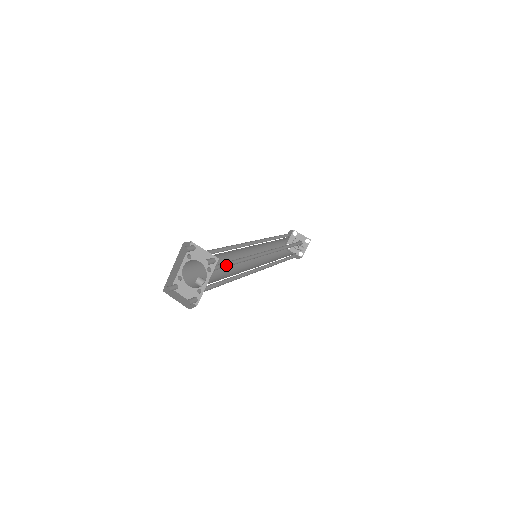
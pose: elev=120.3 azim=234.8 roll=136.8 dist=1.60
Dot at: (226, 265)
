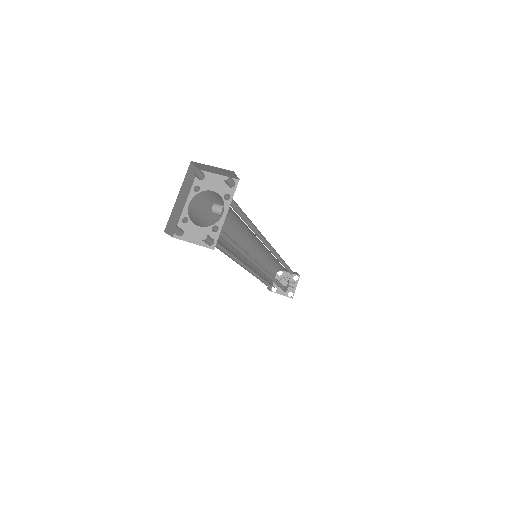
Dot at: occluded
